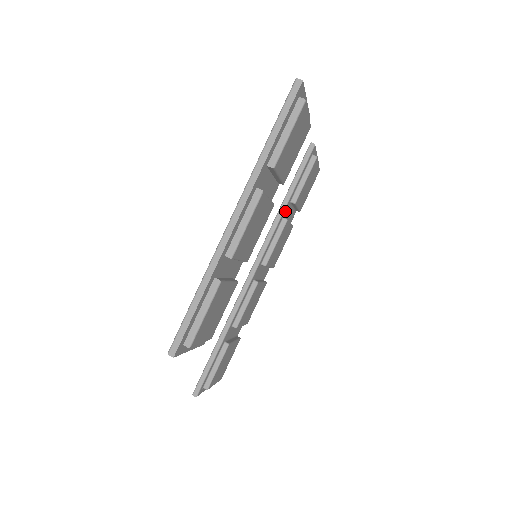
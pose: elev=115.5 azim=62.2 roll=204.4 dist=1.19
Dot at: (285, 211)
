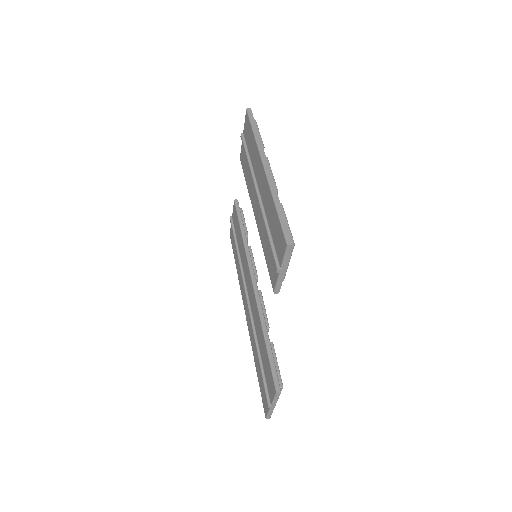
Dot at: occluded
